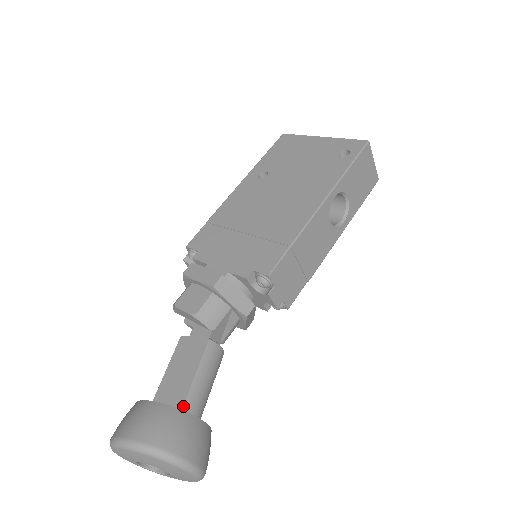
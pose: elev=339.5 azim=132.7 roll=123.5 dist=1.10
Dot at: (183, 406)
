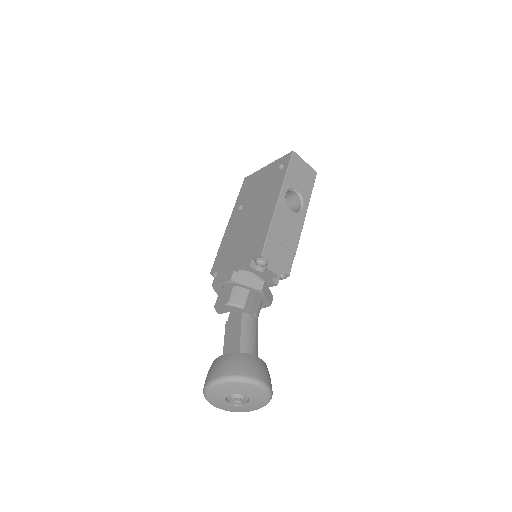
Dot at: occluded
